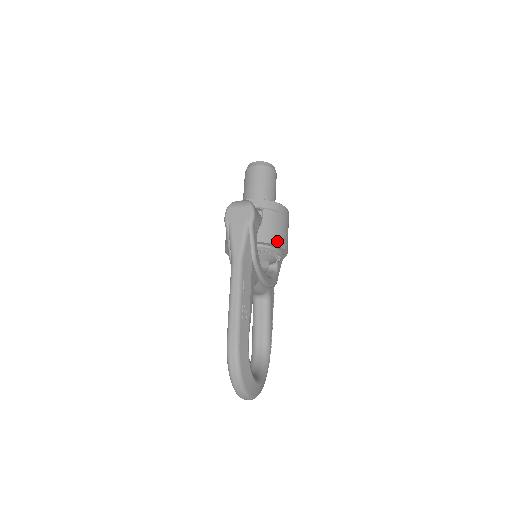
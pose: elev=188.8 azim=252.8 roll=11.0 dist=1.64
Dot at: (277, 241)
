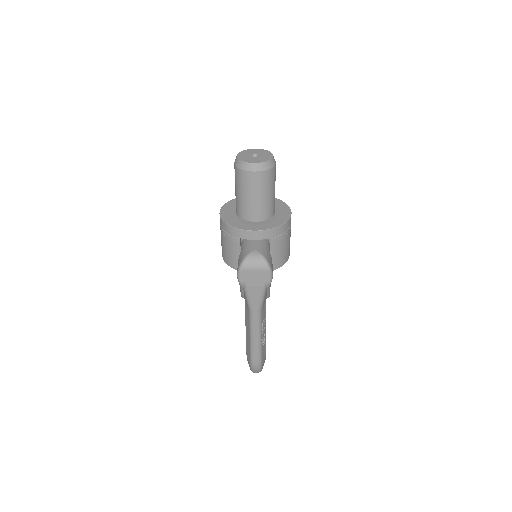
Dot at: (285, 260)
